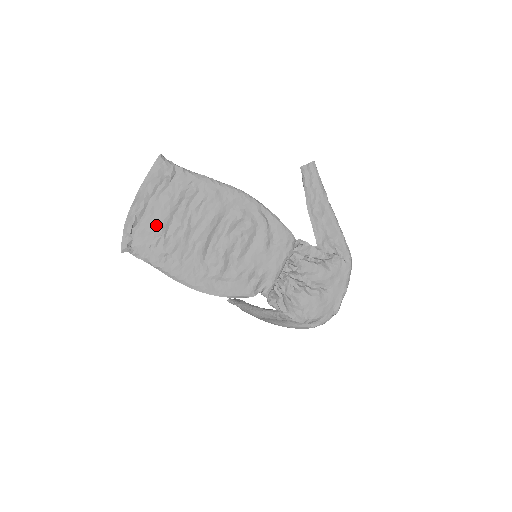
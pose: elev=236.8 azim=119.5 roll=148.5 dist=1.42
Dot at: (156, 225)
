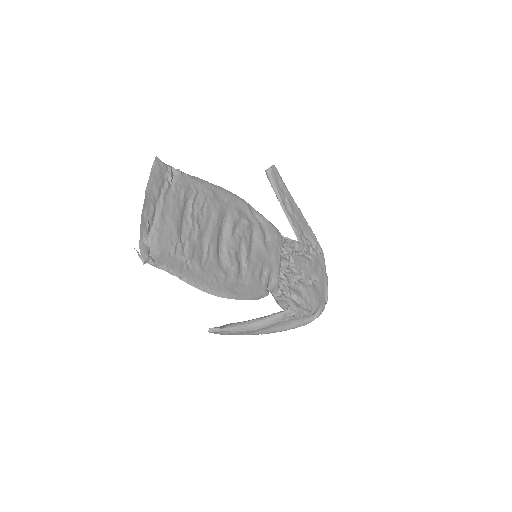
Dot at: (170, 229)
